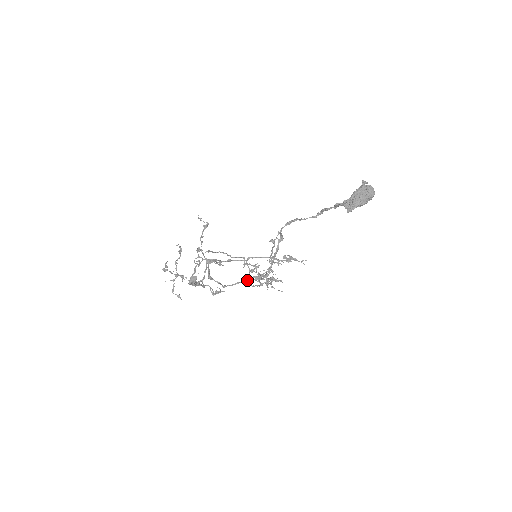
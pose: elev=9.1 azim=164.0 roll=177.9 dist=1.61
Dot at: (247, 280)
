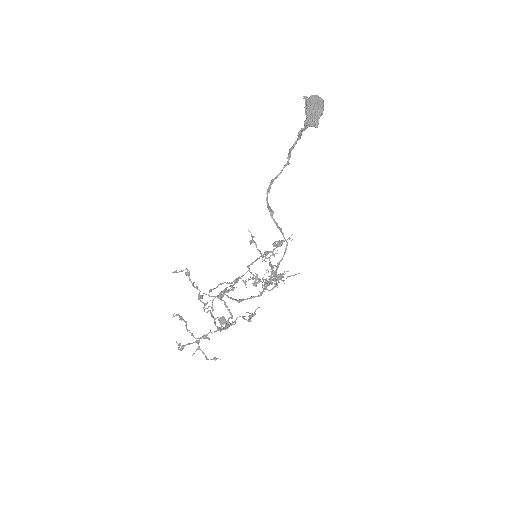
Dot at: (276, 270)
